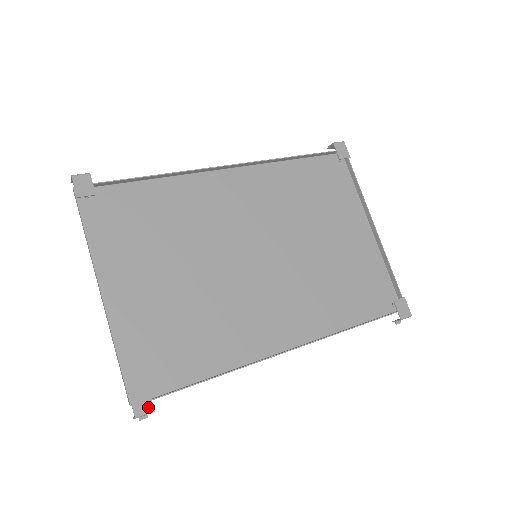
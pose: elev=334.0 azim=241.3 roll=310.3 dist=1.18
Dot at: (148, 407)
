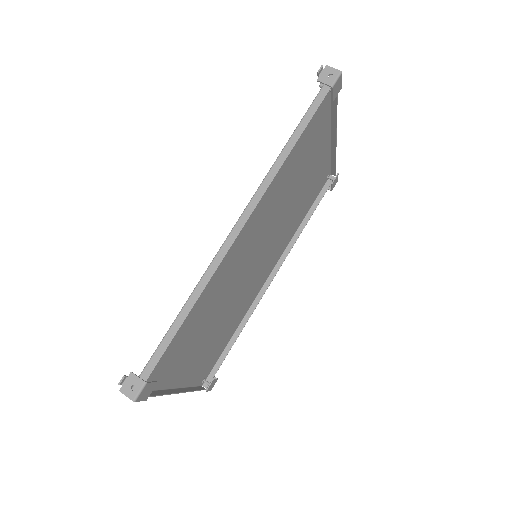
Dot at: (215, 382)
